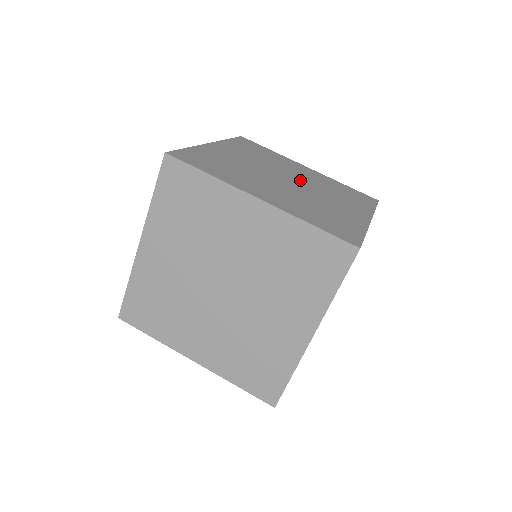
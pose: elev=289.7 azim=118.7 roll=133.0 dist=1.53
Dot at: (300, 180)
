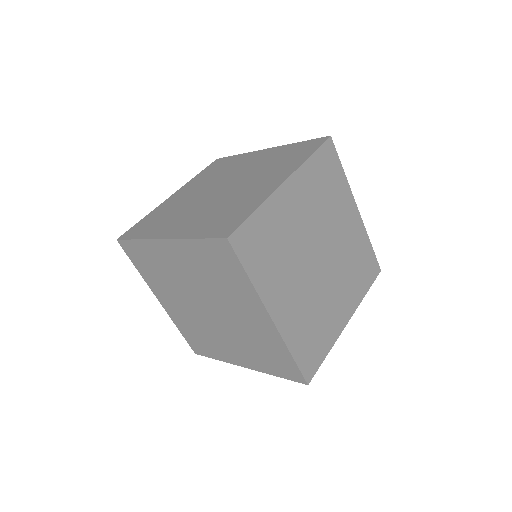
Dot at: (332, 252)
